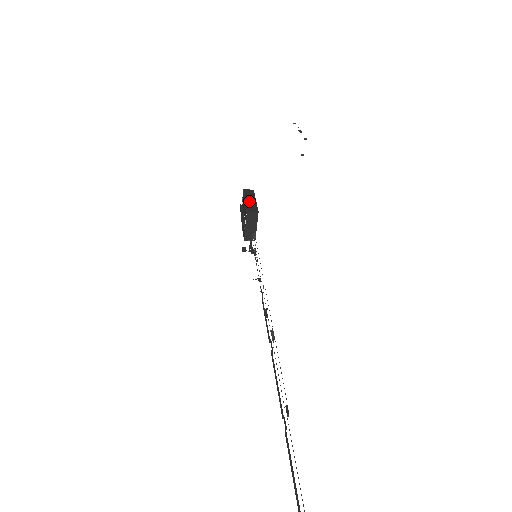
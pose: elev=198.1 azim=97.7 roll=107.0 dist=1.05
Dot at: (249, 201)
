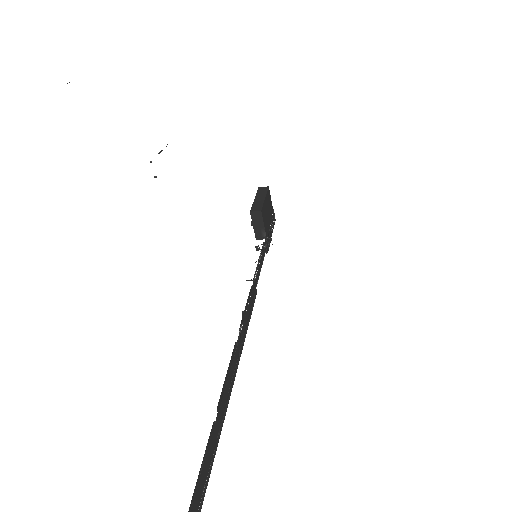
Dot at: (257, 200)
